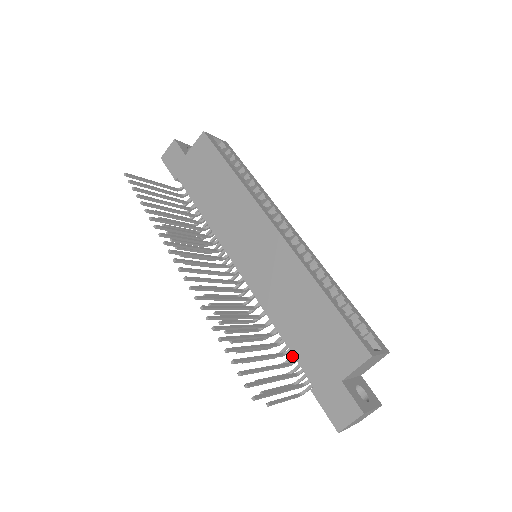
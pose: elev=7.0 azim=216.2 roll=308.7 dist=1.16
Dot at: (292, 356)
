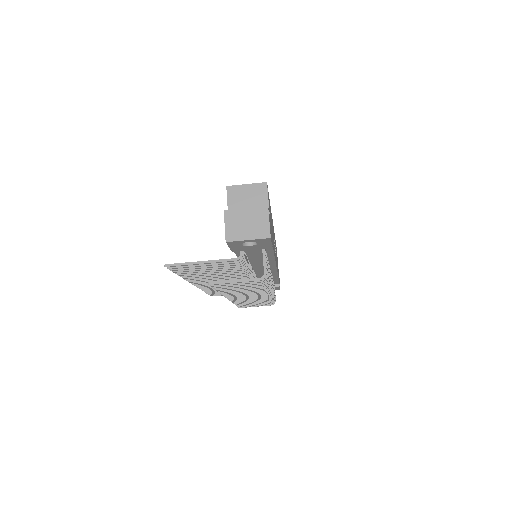
Dot at: occluded
